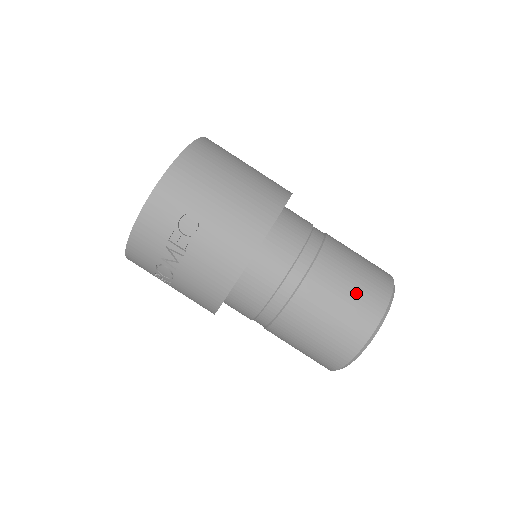
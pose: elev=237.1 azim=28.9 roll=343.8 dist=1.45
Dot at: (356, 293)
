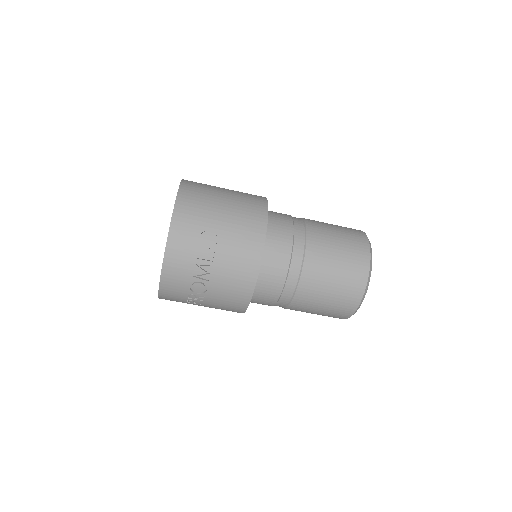
Dot at: (345, 245)
